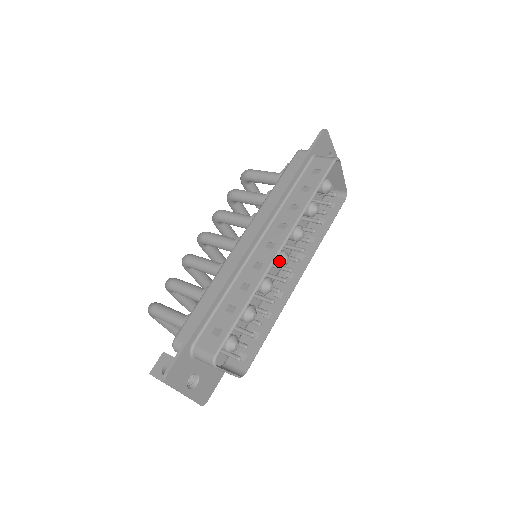
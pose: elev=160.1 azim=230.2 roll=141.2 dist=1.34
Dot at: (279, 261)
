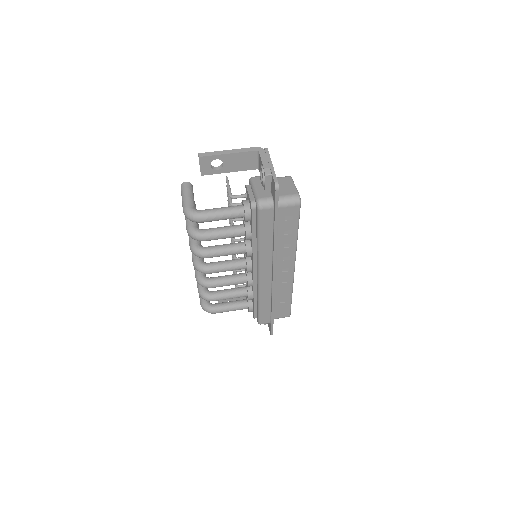
Dot at: occluded
